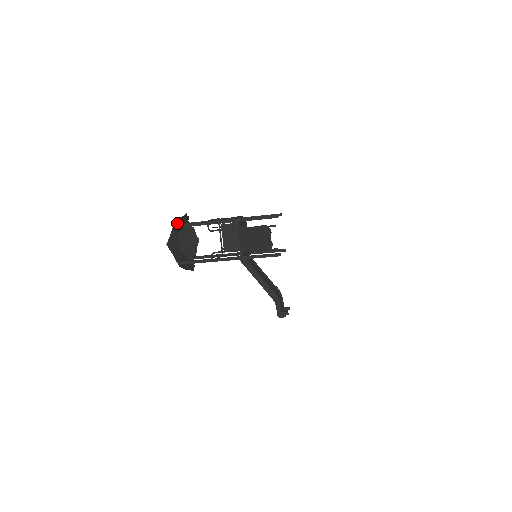
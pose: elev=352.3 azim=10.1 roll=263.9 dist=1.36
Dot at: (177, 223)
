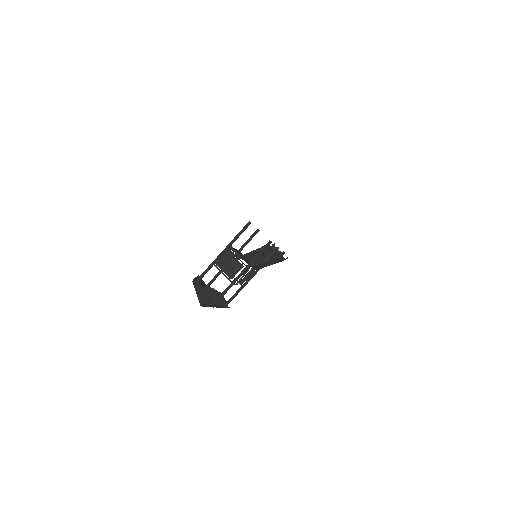
Dot at: (208, 300)
